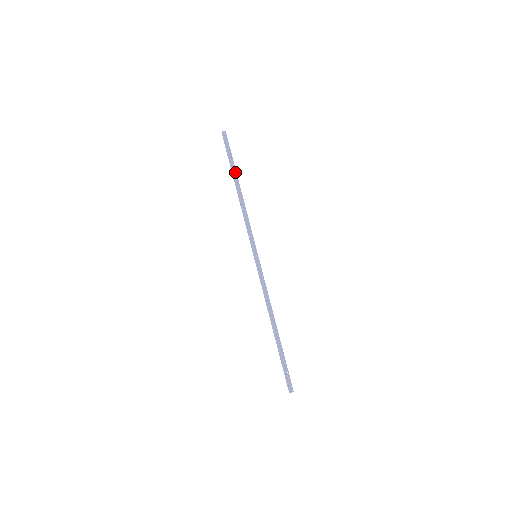
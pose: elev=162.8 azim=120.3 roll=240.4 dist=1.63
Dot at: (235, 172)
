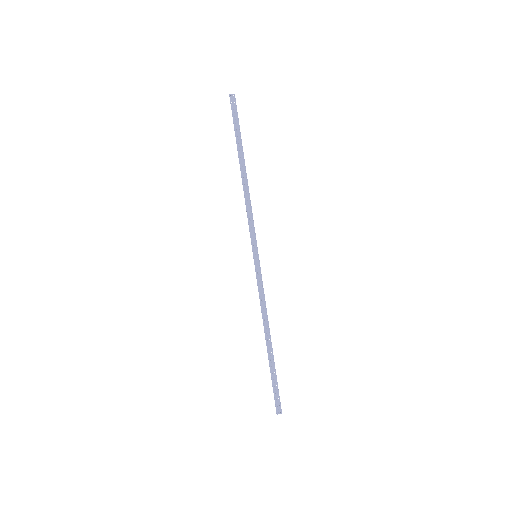
Dot at: (241, 149)
